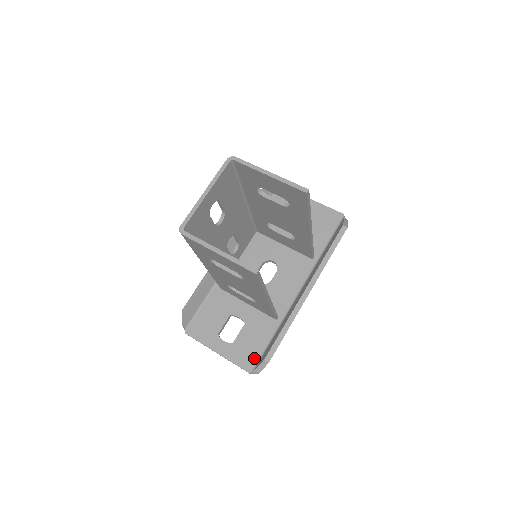
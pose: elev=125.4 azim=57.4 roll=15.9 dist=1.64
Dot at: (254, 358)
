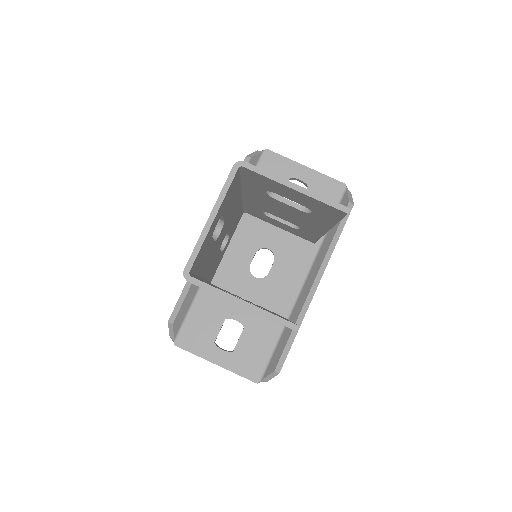
Dot at: (260, 366)
